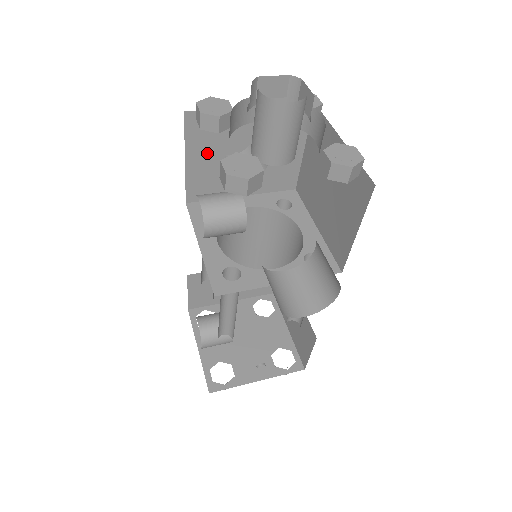
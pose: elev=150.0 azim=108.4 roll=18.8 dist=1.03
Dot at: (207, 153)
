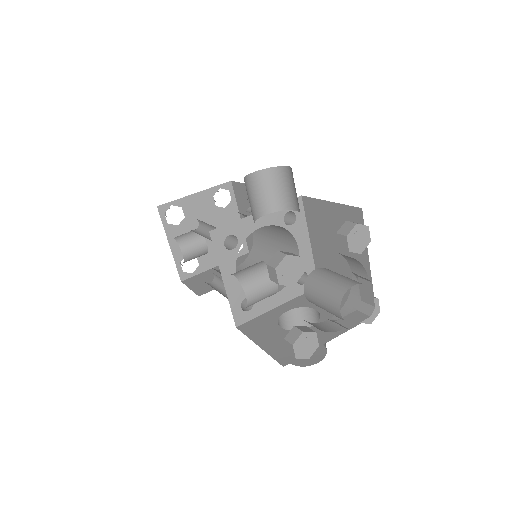
Dot at: occluded
